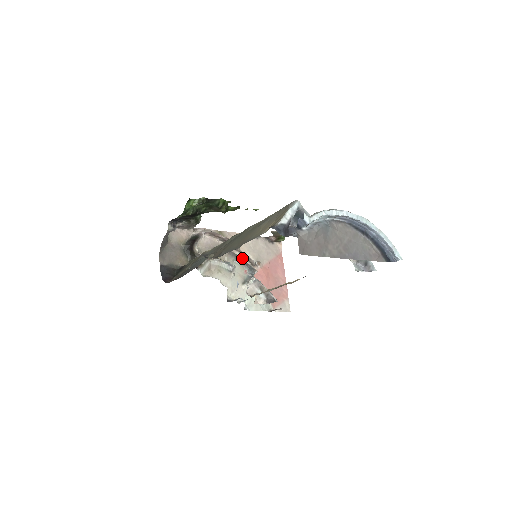
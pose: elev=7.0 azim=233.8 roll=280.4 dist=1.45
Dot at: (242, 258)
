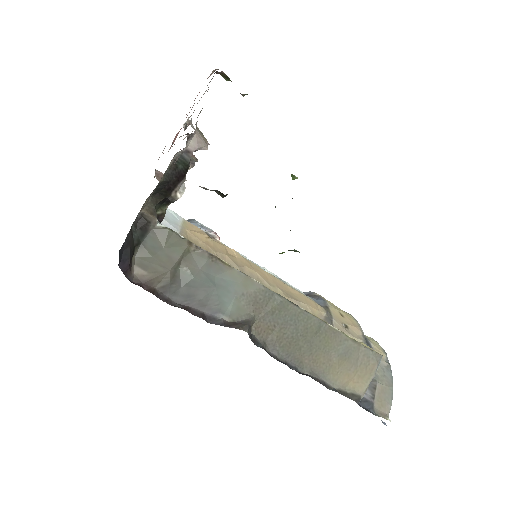
Dot at: occluded
